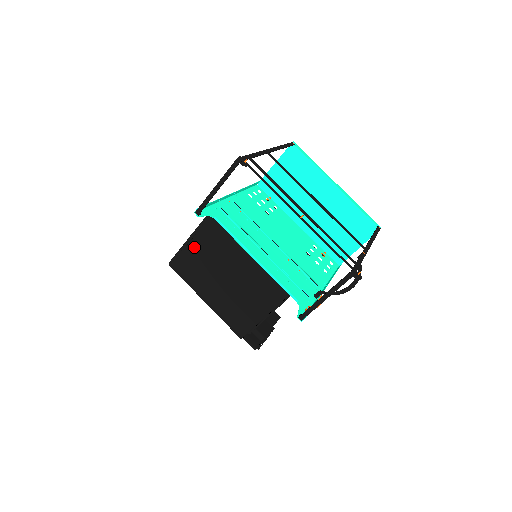
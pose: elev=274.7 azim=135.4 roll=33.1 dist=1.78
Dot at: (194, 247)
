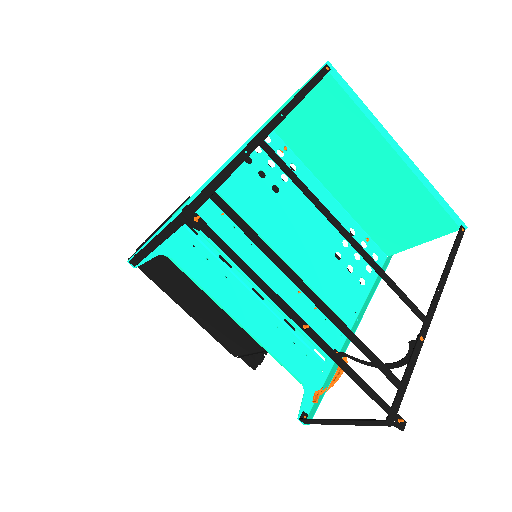
Dot at: occluded
